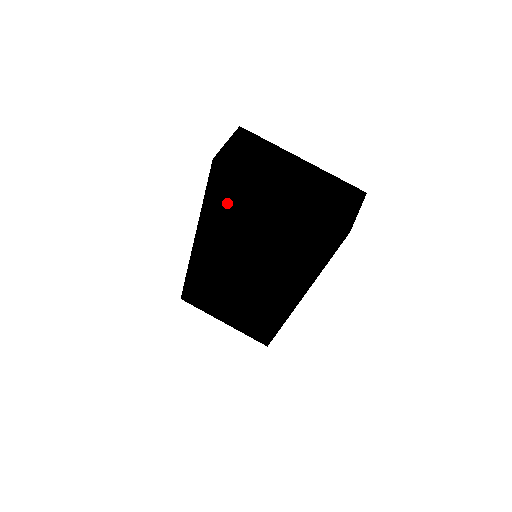
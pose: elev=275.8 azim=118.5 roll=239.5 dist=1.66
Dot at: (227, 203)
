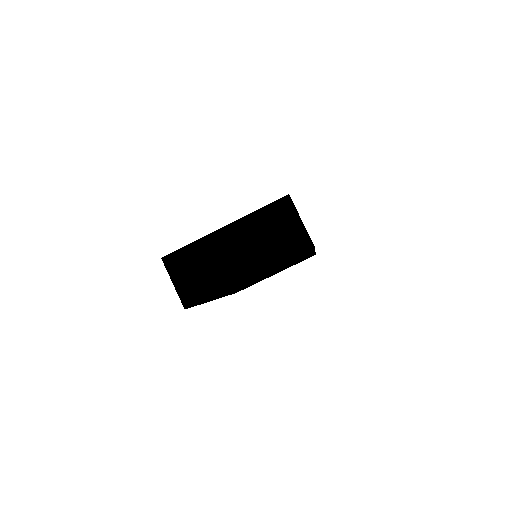
Dot at: occluded
